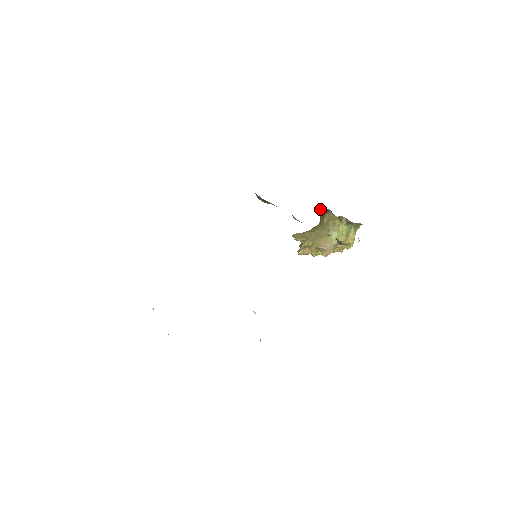
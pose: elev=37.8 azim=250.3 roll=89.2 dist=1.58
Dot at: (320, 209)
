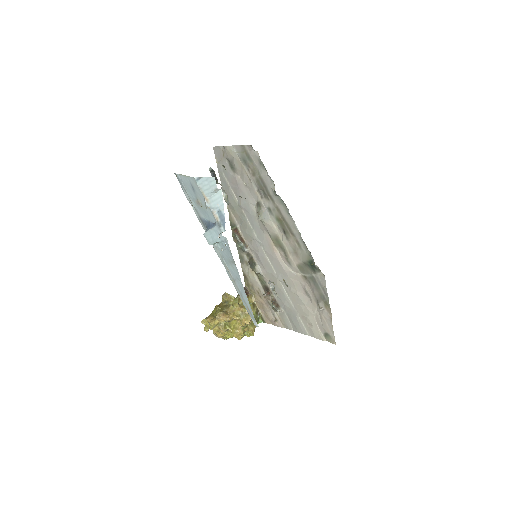
Dot at: occluded
